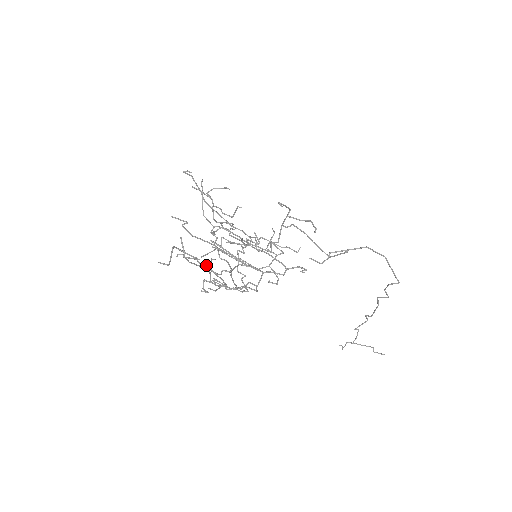
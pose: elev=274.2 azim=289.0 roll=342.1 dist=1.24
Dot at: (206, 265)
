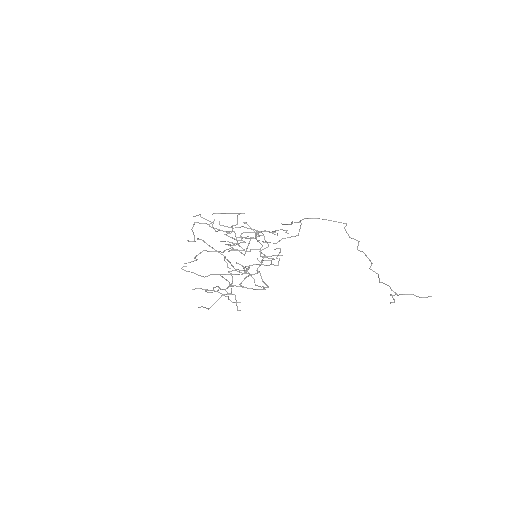
Dot at: (224, 258)
